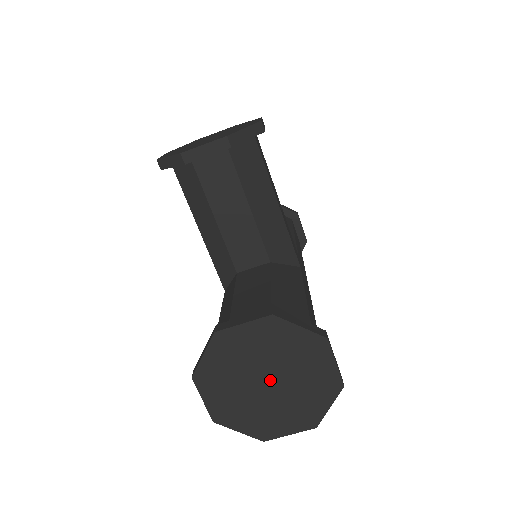
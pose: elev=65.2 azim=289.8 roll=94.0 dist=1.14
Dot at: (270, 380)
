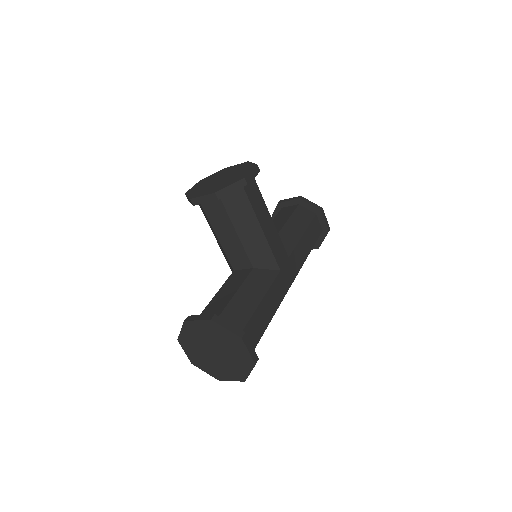
Dot at: (216, 351)
